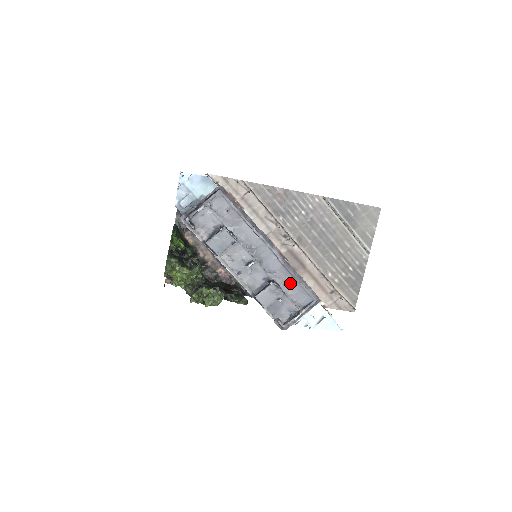
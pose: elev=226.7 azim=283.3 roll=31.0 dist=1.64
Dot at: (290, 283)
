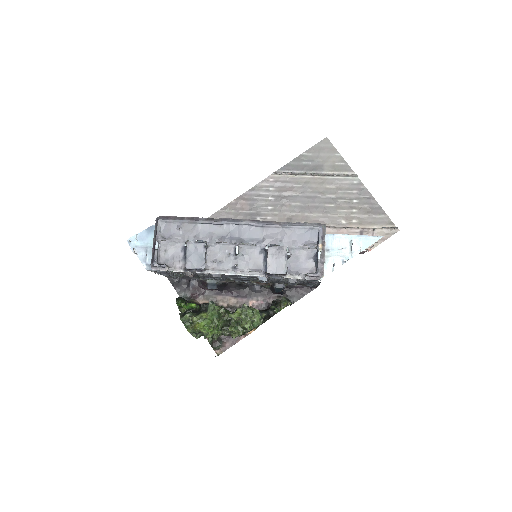
Dot at: (284, 235)
